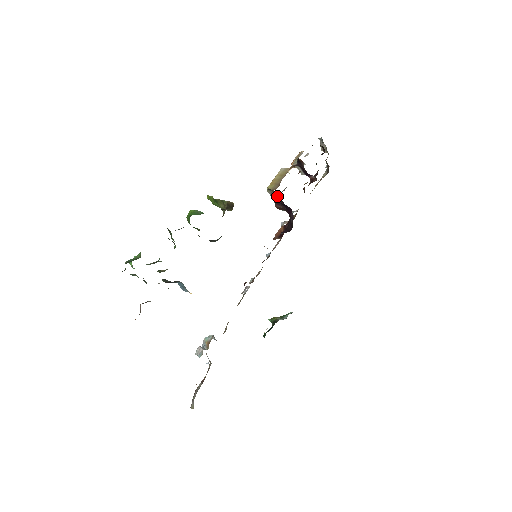
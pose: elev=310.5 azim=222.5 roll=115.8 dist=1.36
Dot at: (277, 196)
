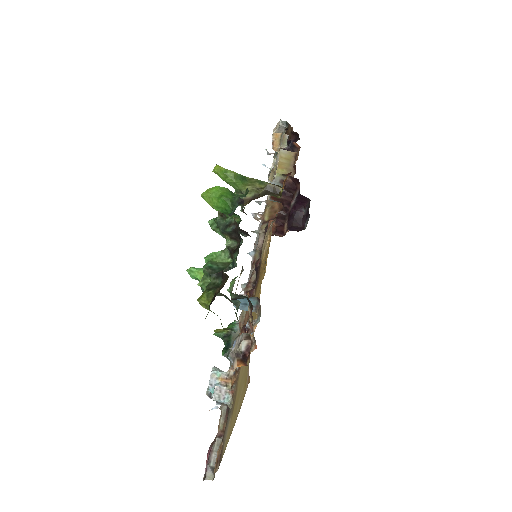
Dot at: (291, 185)
